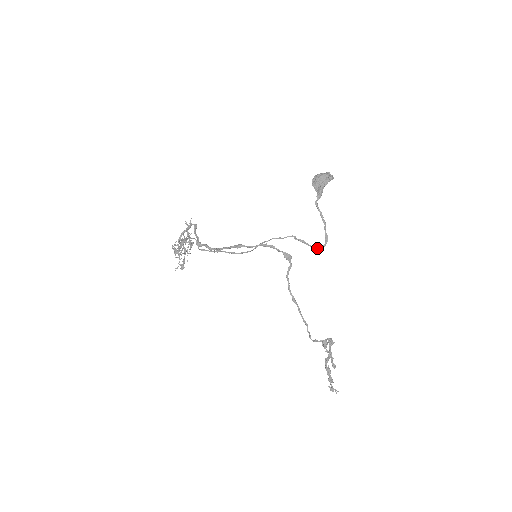
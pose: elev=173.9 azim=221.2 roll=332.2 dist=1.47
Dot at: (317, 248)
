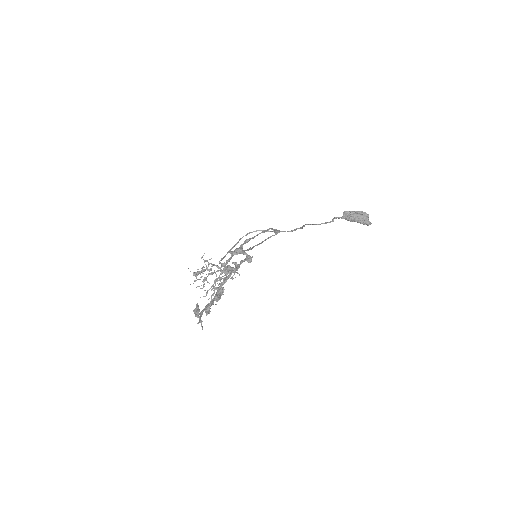
Dot at: (309, 224)
